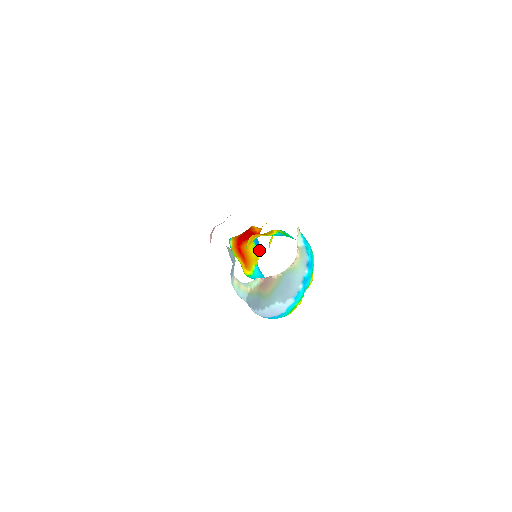
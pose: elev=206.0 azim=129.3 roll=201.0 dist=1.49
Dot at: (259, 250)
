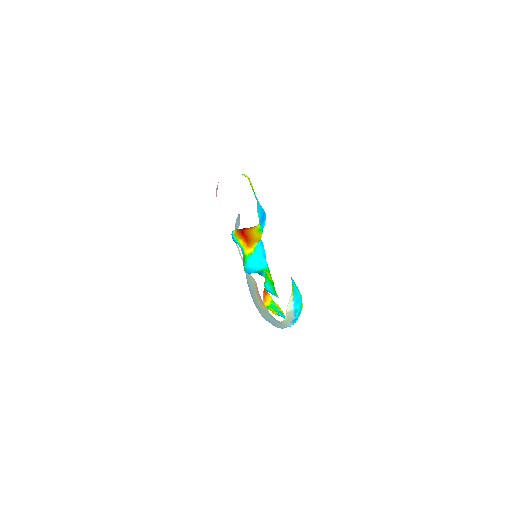
Dot at: occluded
